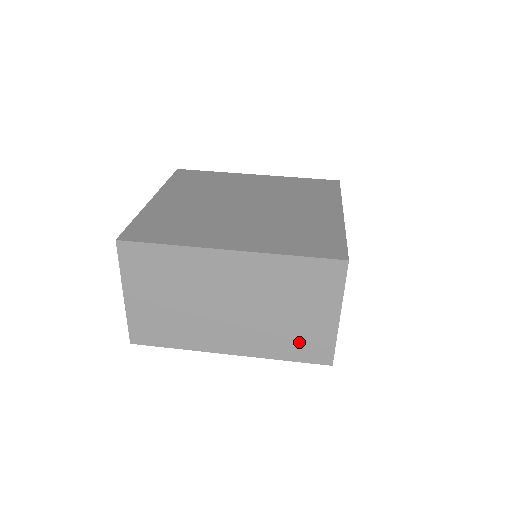
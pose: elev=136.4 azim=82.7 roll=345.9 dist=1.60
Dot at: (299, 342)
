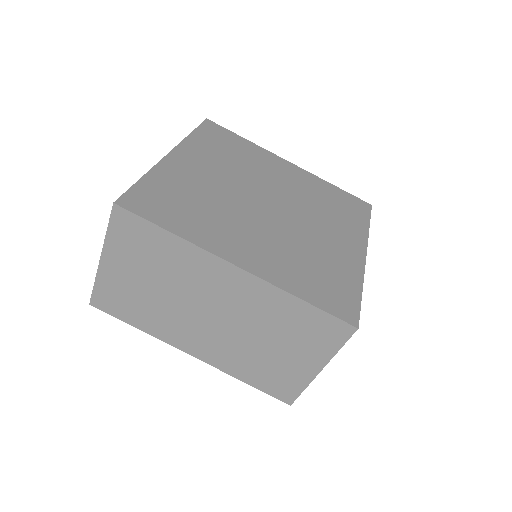
Dot at: (268, 374)
